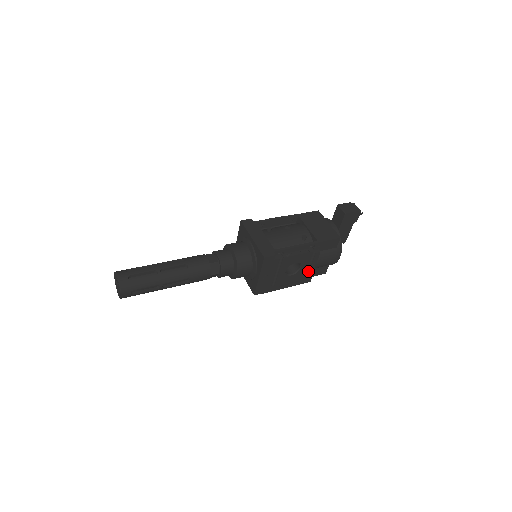
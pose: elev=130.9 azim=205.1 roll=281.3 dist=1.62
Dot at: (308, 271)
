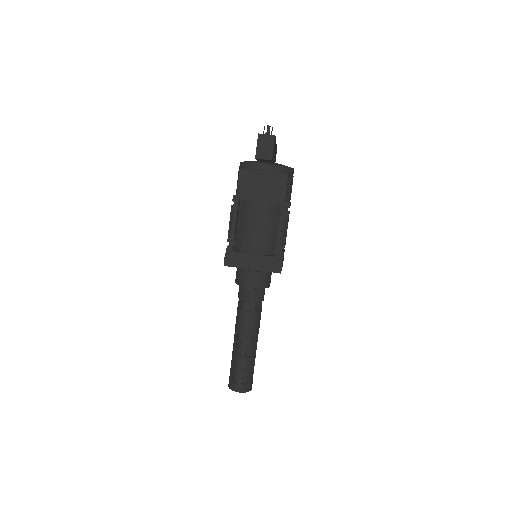
Dot at: occluded
